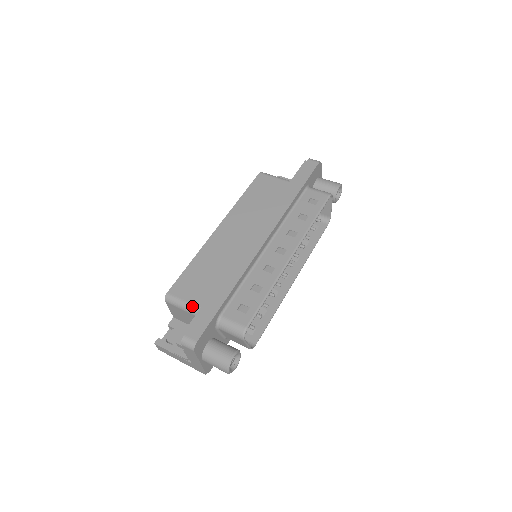
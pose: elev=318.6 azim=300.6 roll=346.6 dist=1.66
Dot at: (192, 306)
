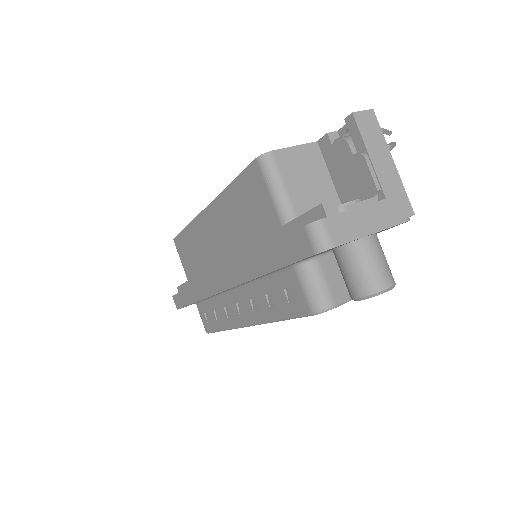
Dot at: occluded
